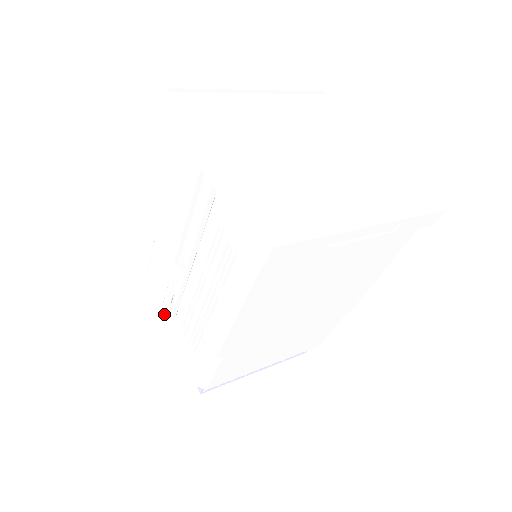
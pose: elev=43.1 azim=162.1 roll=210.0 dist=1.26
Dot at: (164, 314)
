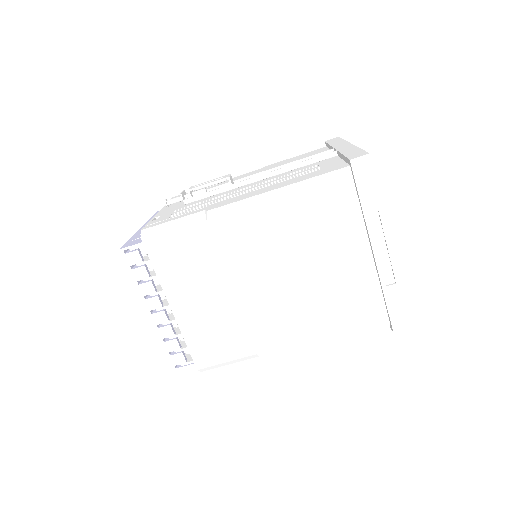
Dot at: (182, 193)
